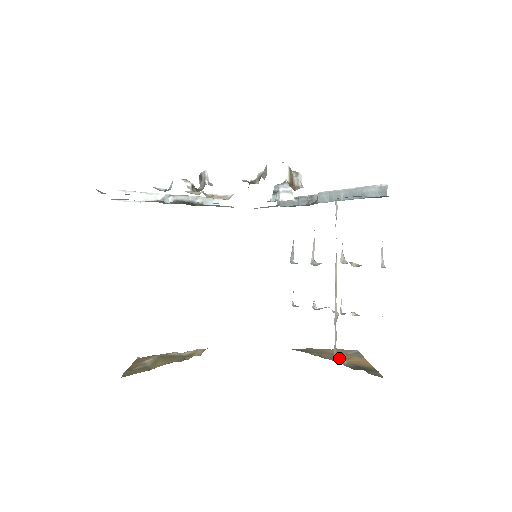
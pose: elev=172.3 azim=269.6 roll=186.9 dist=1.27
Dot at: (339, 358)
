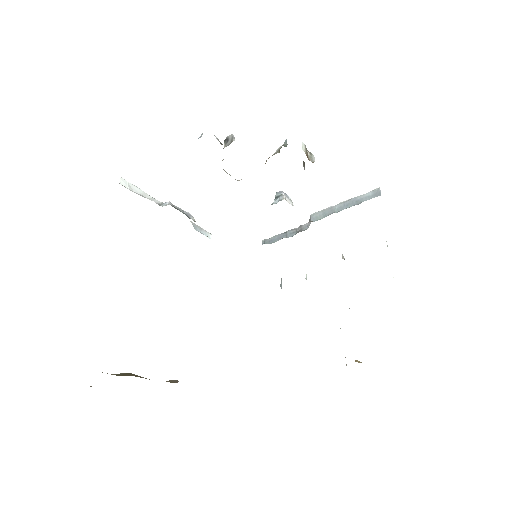
Dot at: occluded
